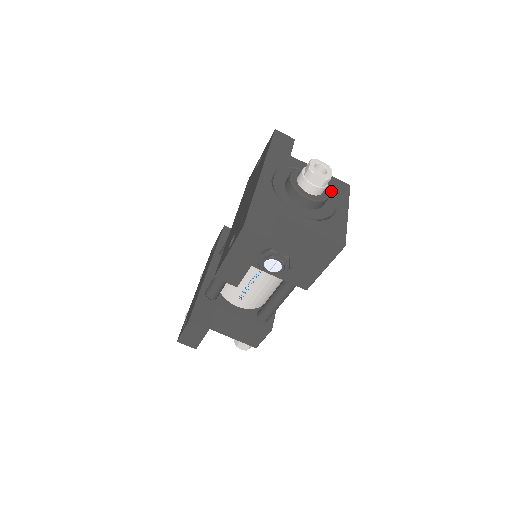
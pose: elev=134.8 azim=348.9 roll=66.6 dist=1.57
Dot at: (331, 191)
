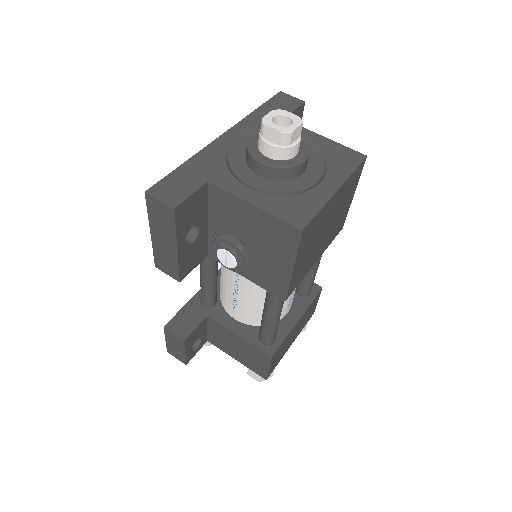
Dot at: (325, 161)
